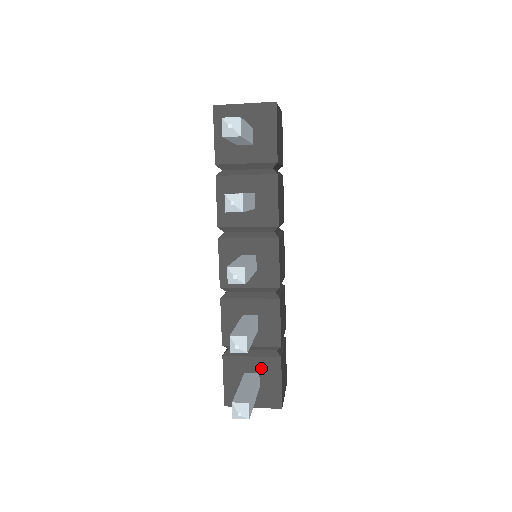
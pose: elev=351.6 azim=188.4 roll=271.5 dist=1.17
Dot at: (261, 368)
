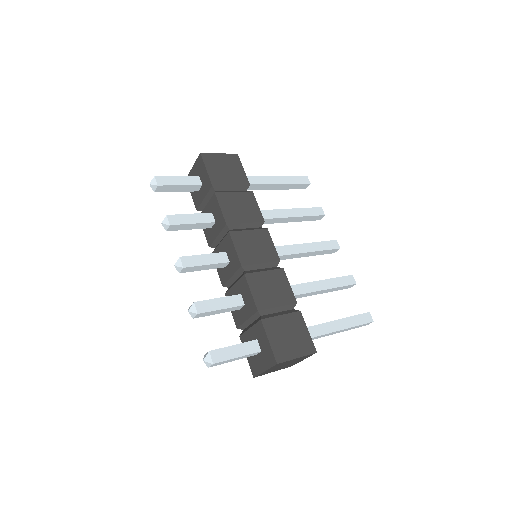
Dot at: (256, 335)
